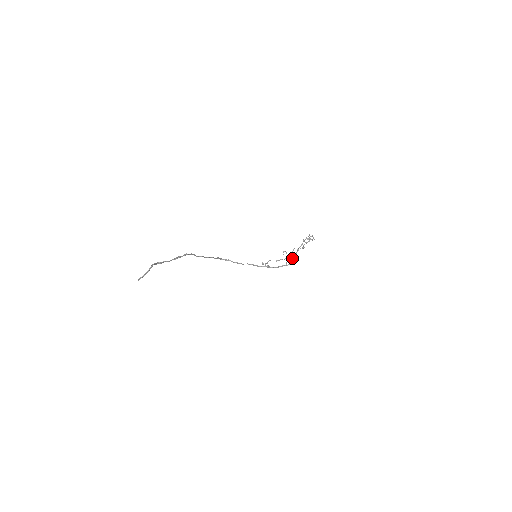
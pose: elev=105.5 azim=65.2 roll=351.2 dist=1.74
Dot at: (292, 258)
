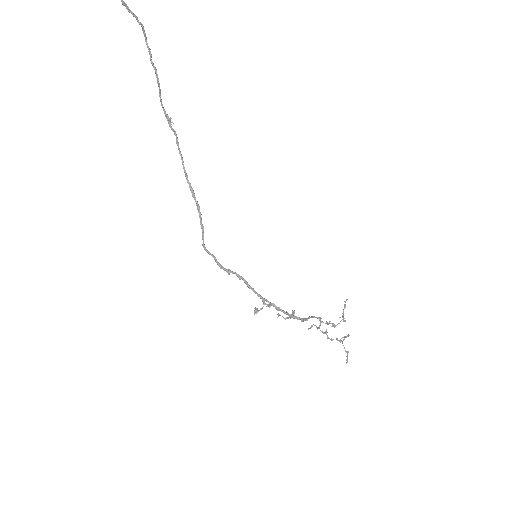
Dot at: (305, 319)
